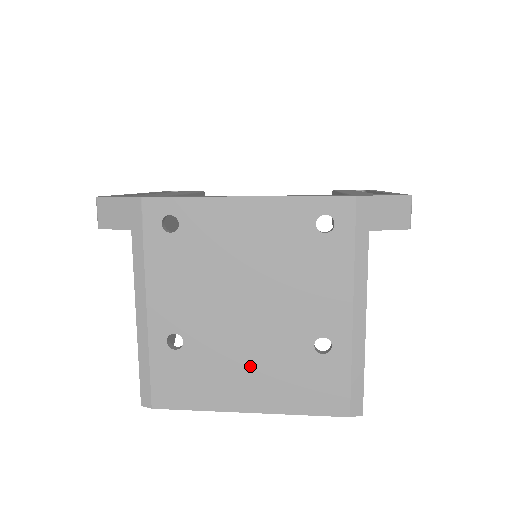
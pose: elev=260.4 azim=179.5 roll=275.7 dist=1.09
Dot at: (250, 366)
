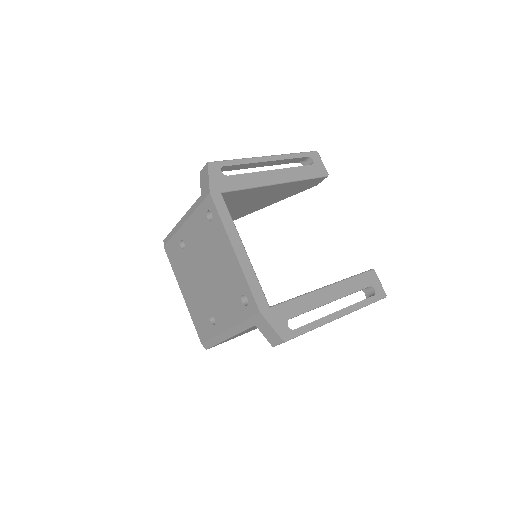
Dot at: (193, 287)
